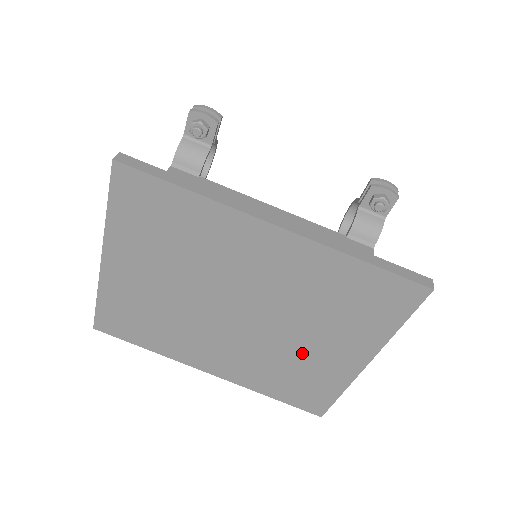
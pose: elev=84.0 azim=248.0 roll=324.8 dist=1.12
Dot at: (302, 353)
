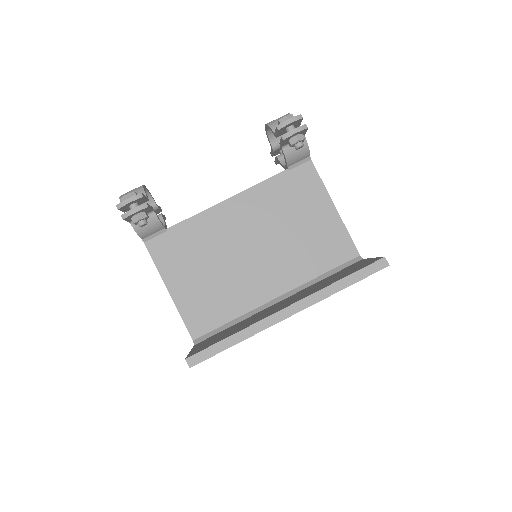
Dot at: occluded
